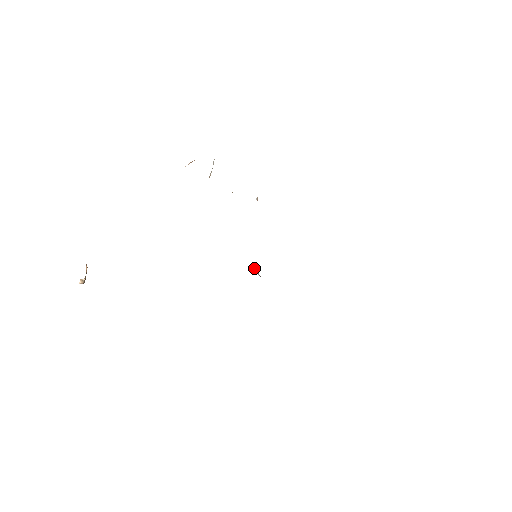
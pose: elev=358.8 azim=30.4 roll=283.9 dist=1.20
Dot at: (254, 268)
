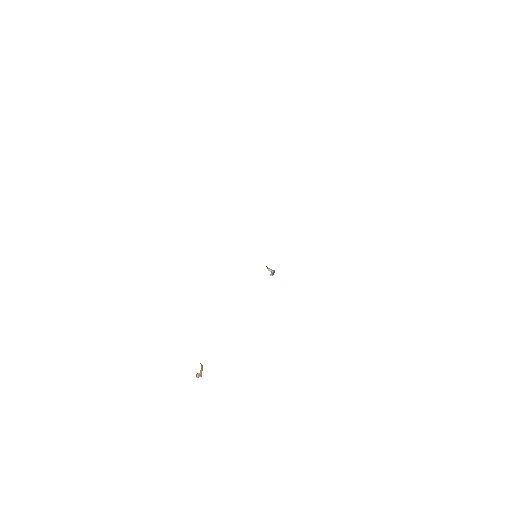
Dot at: (270, 270)
